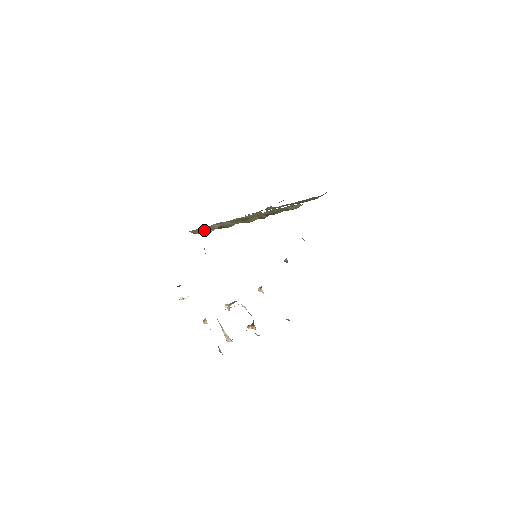
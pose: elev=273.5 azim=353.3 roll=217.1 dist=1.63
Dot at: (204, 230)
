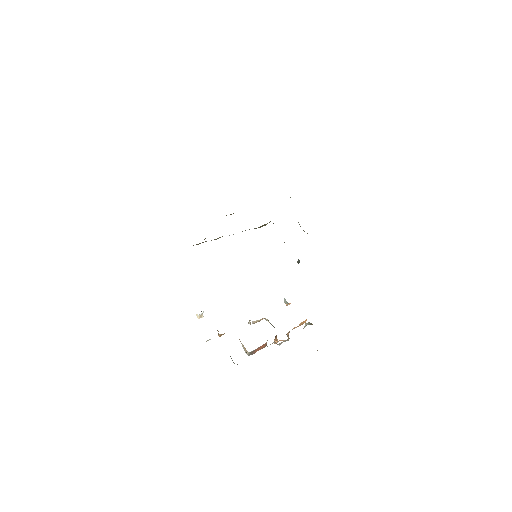
Dot at: occluded
